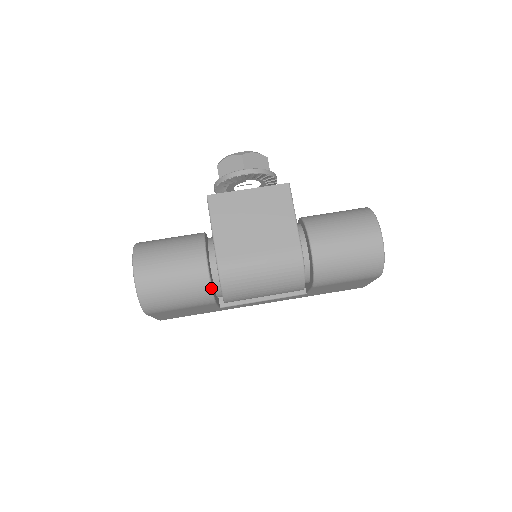
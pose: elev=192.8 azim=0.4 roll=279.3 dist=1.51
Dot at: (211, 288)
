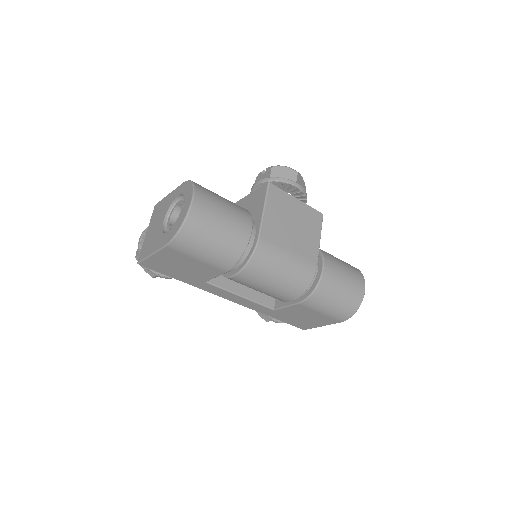
Dot at: (241, 256)
